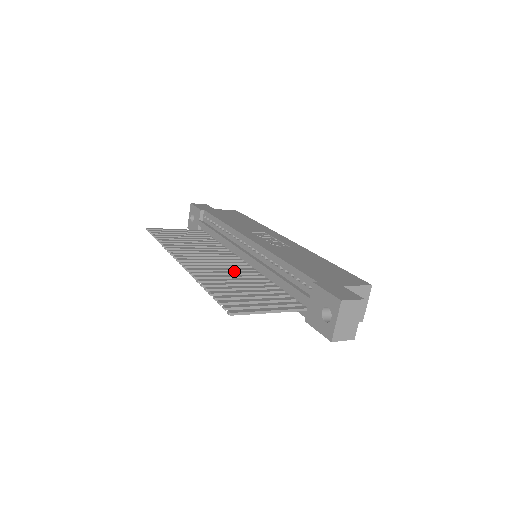
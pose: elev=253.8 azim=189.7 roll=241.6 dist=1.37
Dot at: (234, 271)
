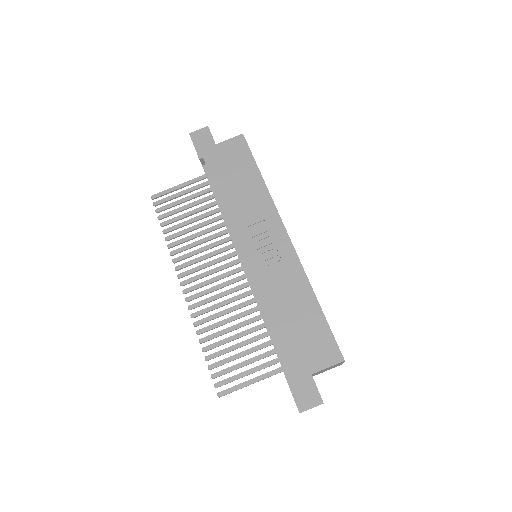
Dot at: (231, 298)
